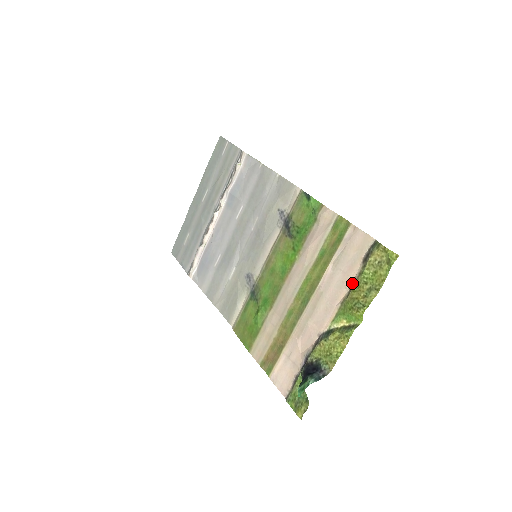
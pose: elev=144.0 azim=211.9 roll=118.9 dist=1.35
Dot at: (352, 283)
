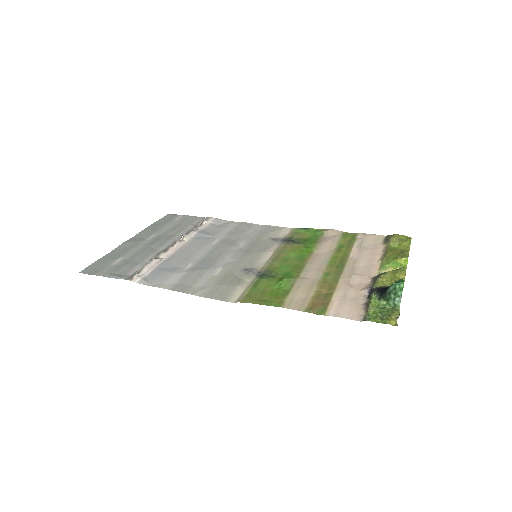
Dot at: (383, 252)
